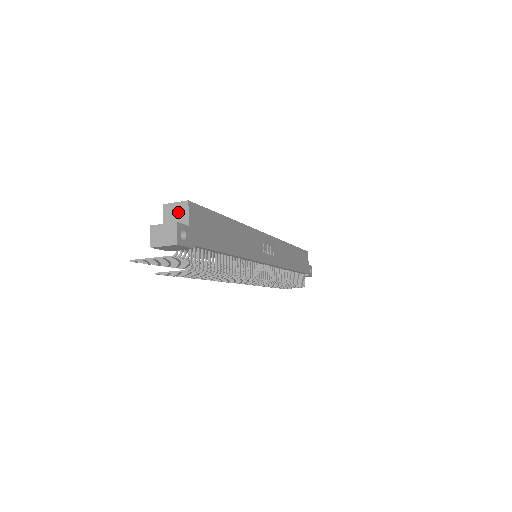
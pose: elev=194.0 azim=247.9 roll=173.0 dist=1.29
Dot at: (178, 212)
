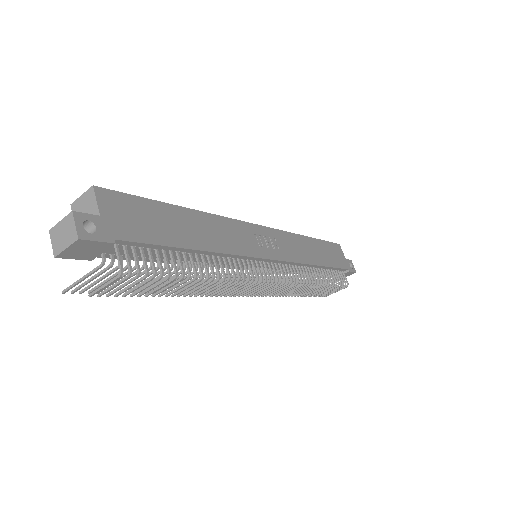
Dot at: (86, 205)
